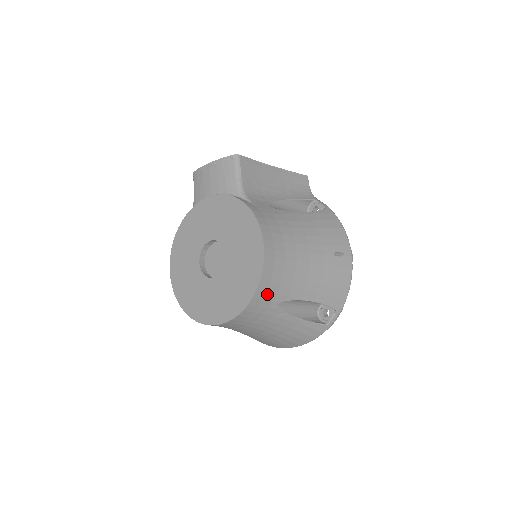
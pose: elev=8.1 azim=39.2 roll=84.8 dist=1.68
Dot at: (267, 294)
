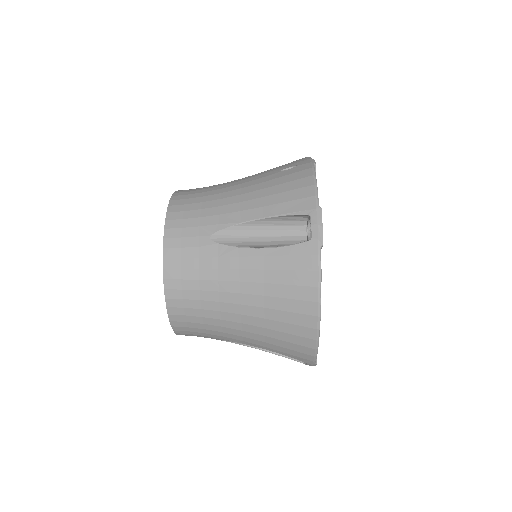
Dot at: (185, 230)
